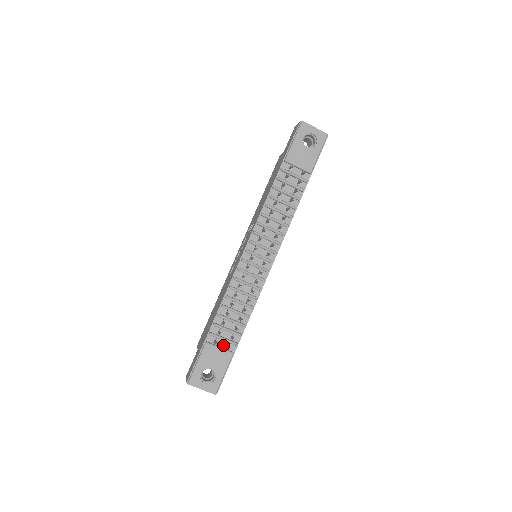
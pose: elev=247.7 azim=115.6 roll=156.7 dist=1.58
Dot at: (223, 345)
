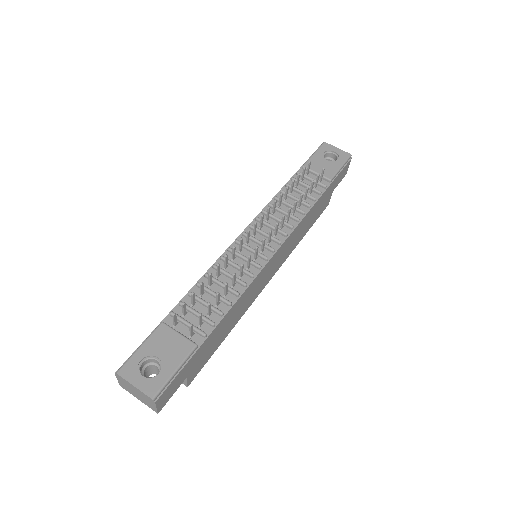
Dot at: (185, 333)
